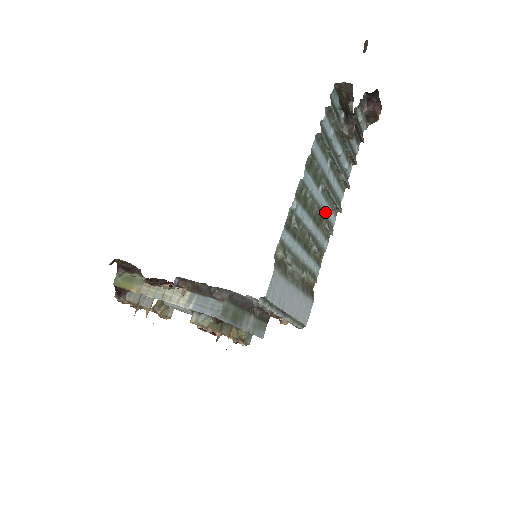
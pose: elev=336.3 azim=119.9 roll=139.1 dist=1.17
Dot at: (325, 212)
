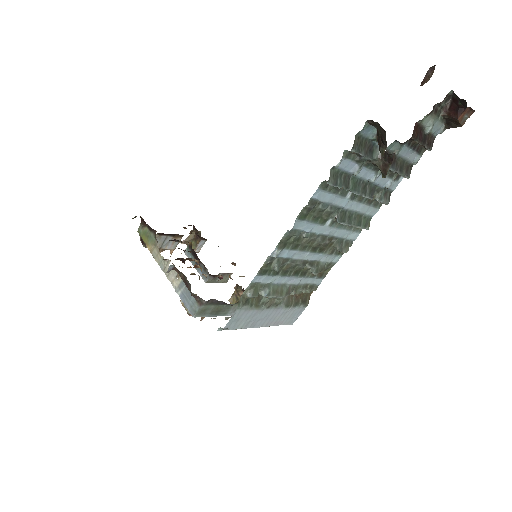
Dot at: (337, 236)
